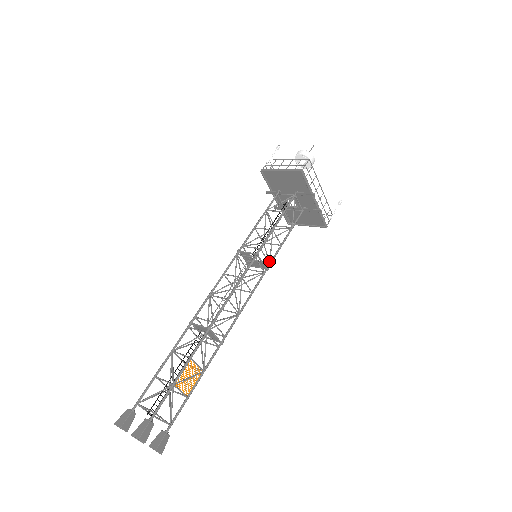
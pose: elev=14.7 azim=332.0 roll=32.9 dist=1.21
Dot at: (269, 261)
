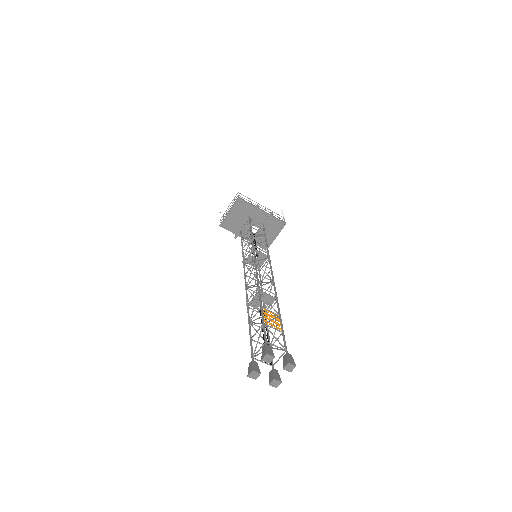
Dot at: (266, 252)
